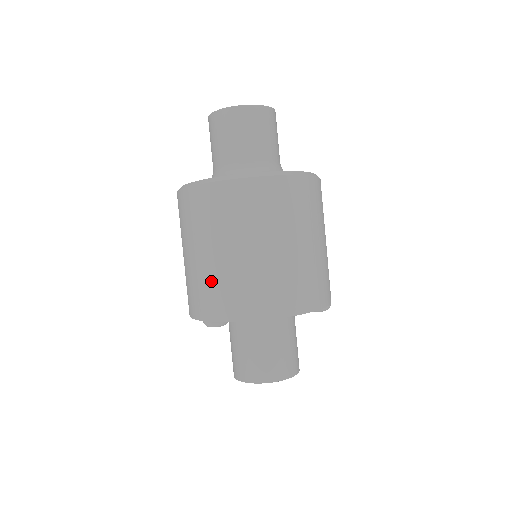
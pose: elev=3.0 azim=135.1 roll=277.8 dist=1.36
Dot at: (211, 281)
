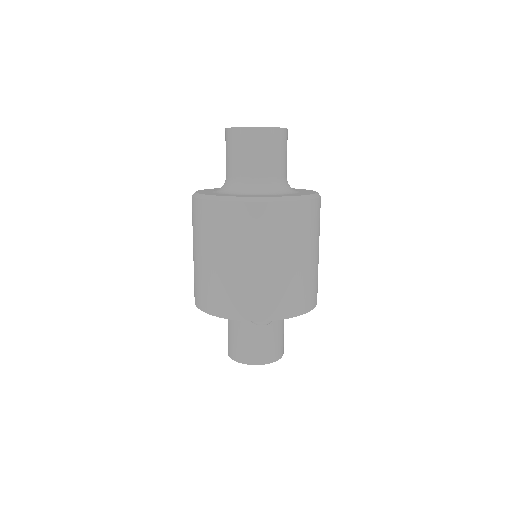
Dot at: (276, 286)
